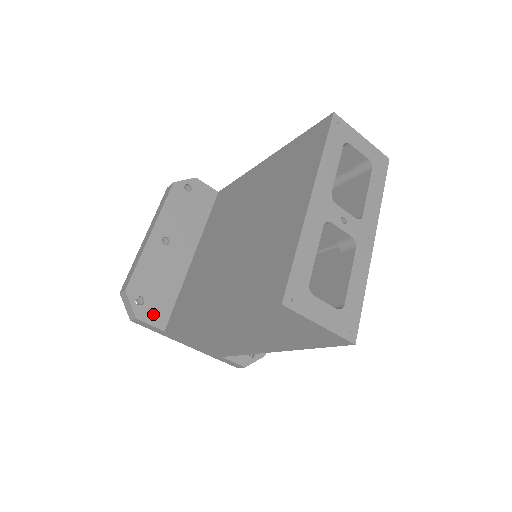
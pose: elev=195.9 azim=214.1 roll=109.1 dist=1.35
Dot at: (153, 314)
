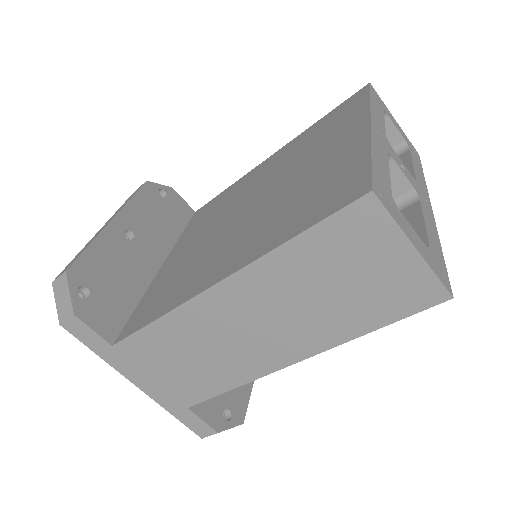
Dot at: (99, 317)
